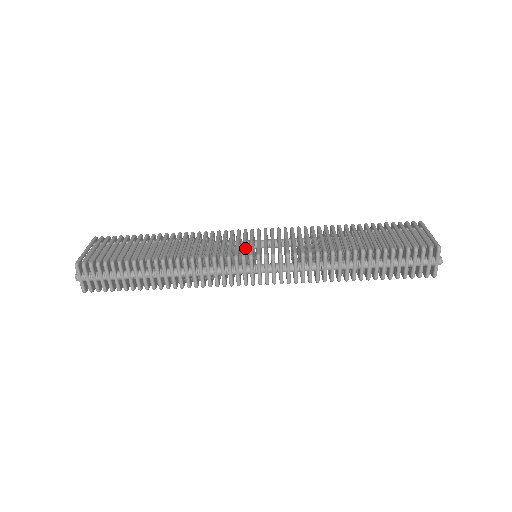
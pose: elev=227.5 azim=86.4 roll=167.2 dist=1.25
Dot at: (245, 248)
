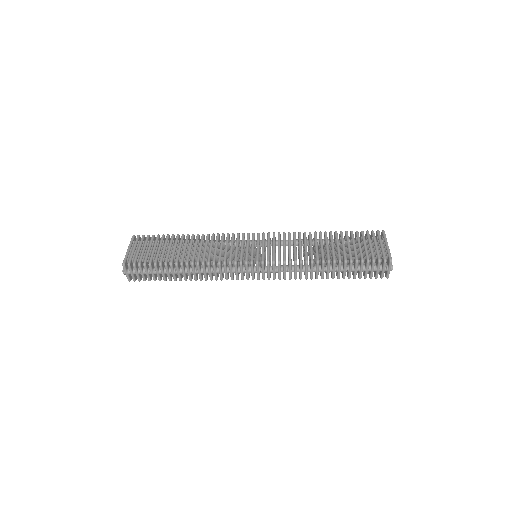
Dot at: occluded
